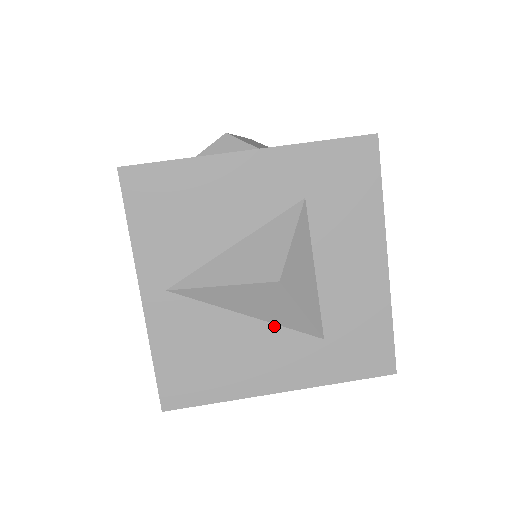
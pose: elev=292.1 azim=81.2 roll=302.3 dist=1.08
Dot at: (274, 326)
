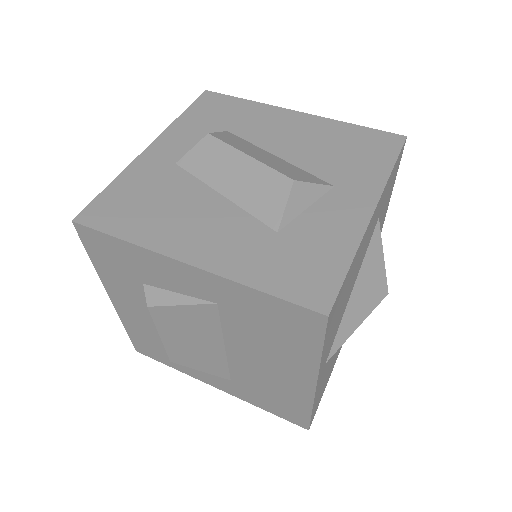
Dot at: occluded
